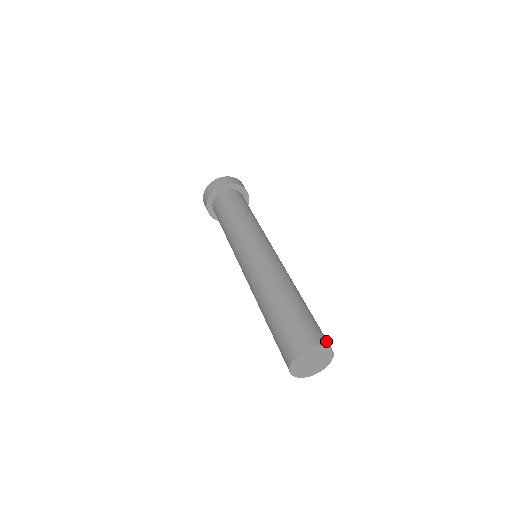
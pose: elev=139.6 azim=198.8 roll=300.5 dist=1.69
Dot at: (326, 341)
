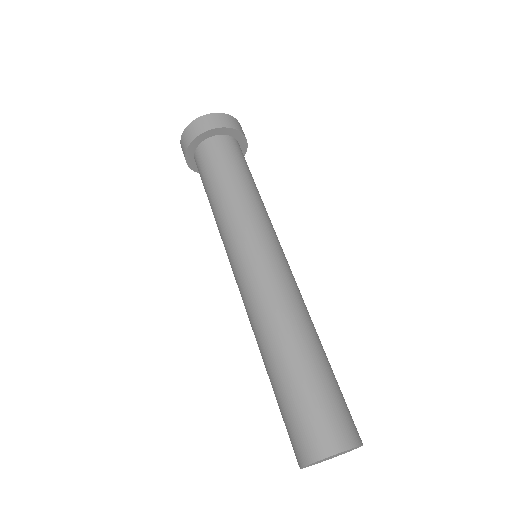
Dot at: (329, 442)
